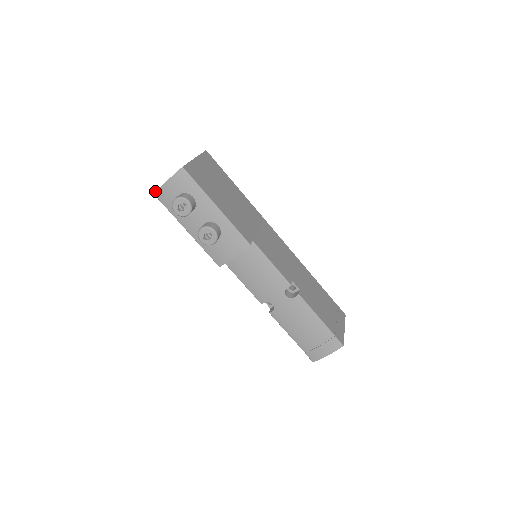
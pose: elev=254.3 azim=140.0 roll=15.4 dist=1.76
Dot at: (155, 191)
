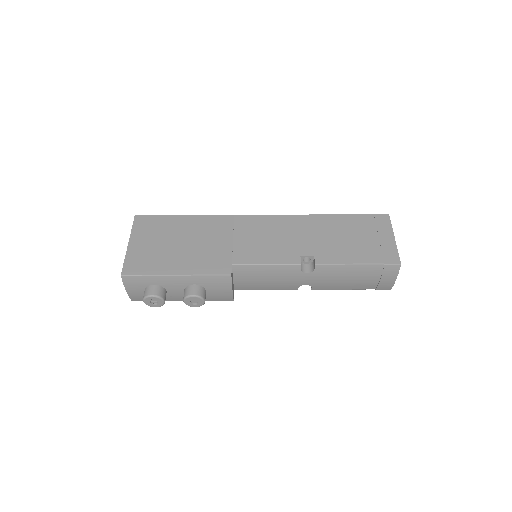
Dot at: occluded
